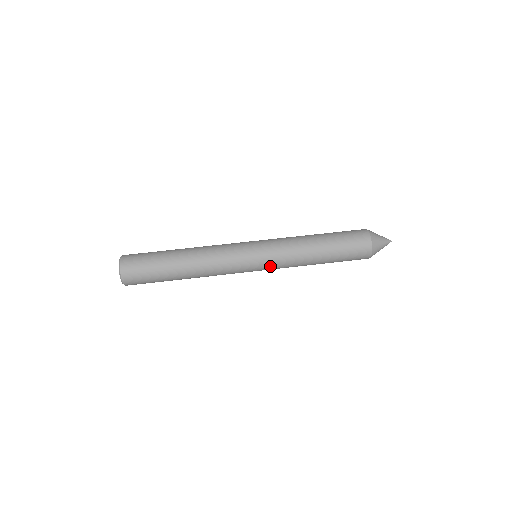
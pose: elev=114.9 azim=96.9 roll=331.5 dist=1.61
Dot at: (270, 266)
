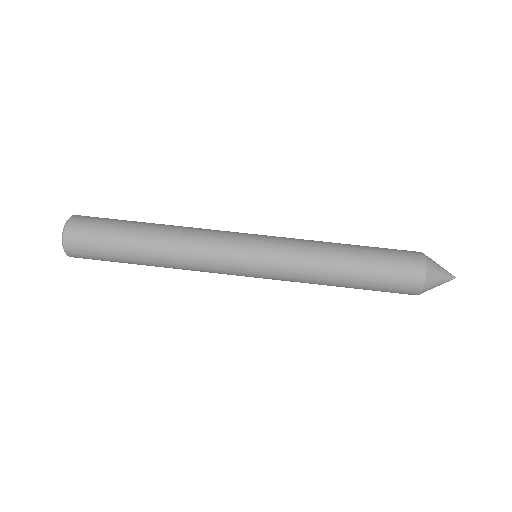
Dot at: (271, 276)
